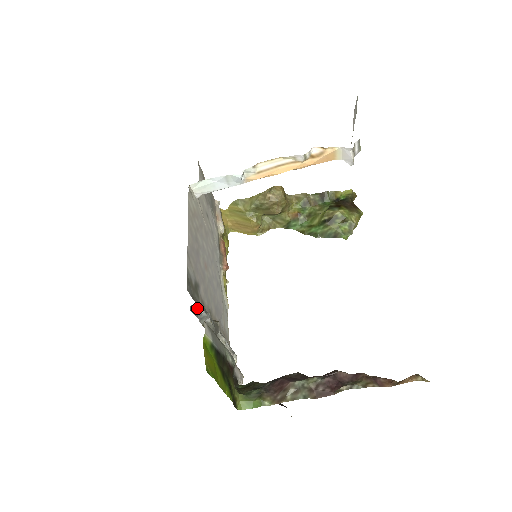
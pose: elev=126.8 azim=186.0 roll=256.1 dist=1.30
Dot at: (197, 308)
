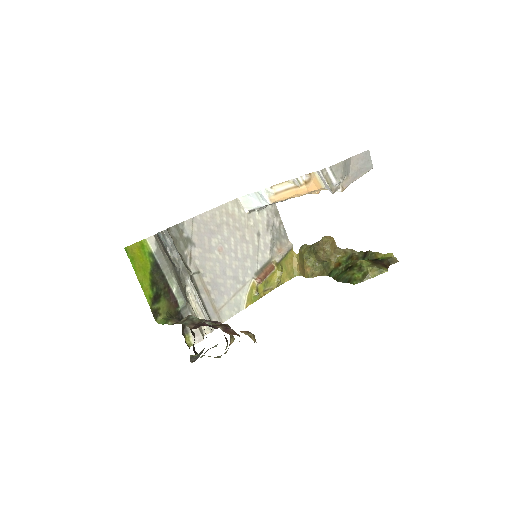
Dot at: (165, 237)
